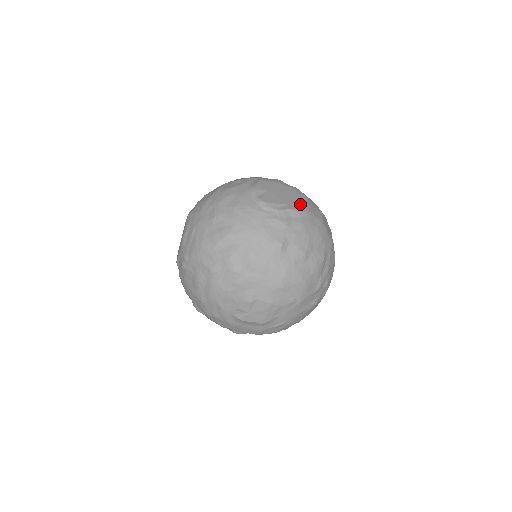
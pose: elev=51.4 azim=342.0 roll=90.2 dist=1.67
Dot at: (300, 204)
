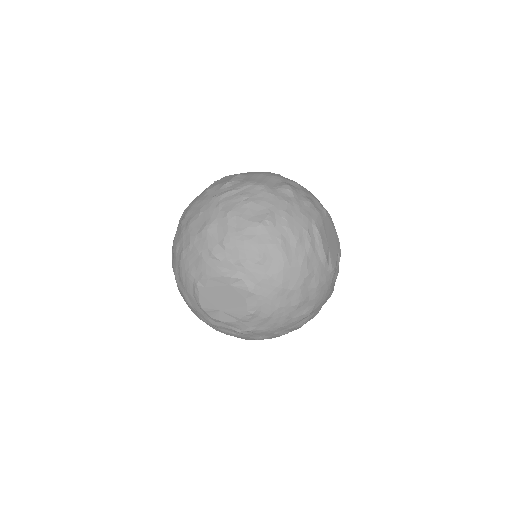
Dot at: (338, 238)
